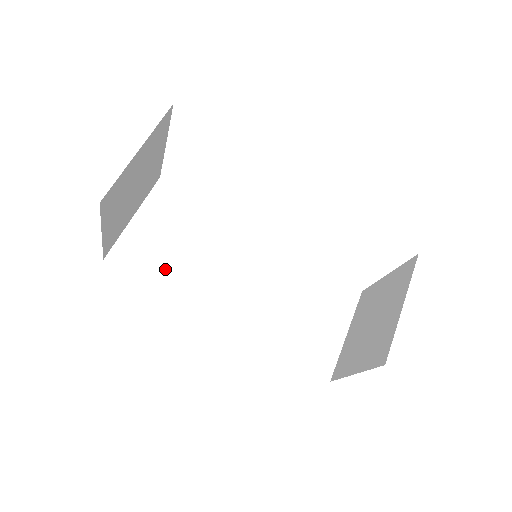
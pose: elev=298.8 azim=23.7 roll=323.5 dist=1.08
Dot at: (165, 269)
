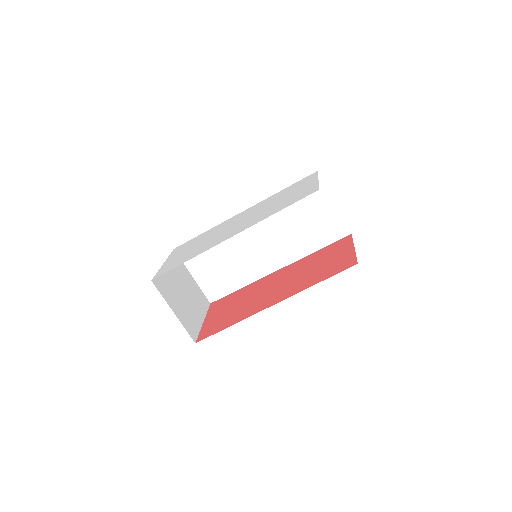
Dot at: (232, 279)
